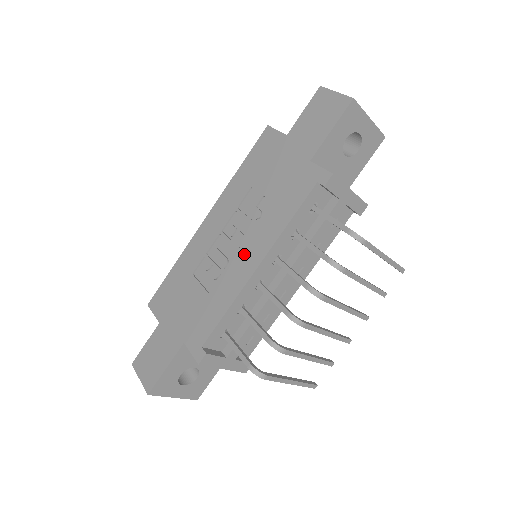
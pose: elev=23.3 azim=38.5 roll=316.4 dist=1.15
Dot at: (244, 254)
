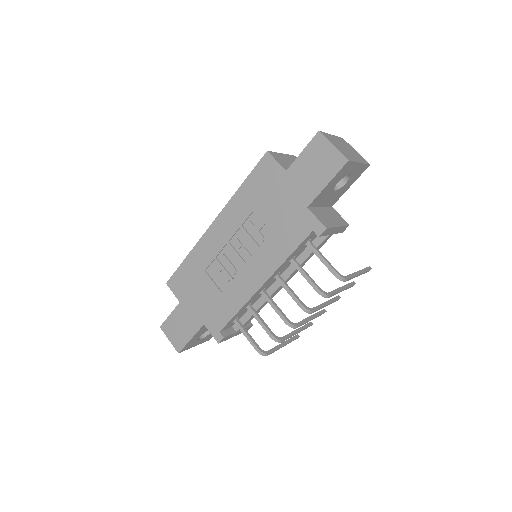
Dot at: (250, 270)
